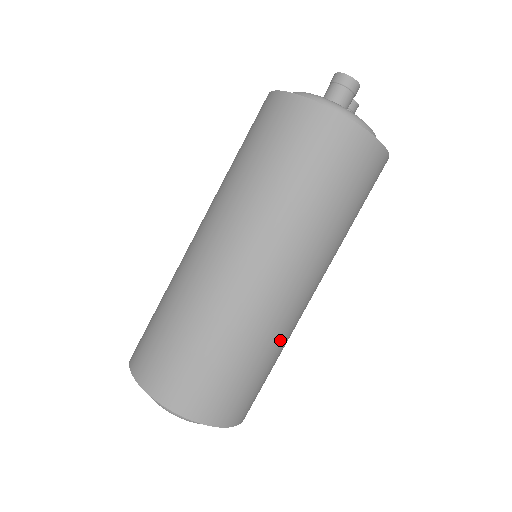
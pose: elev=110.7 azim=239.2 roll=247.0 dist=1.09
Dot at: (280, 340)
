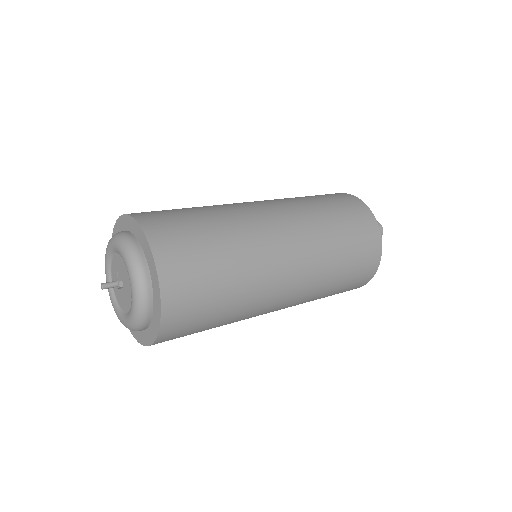
Dot at: (245, 310)
